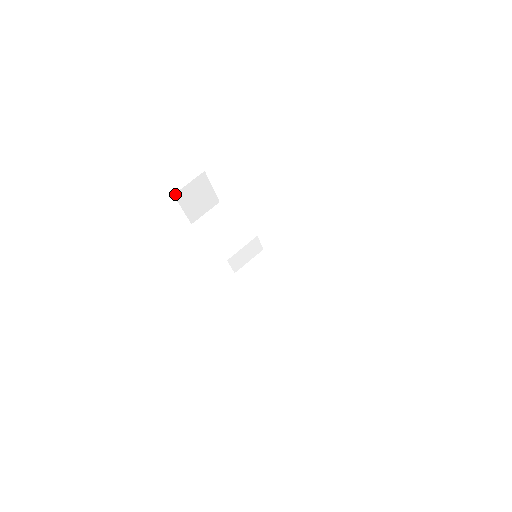
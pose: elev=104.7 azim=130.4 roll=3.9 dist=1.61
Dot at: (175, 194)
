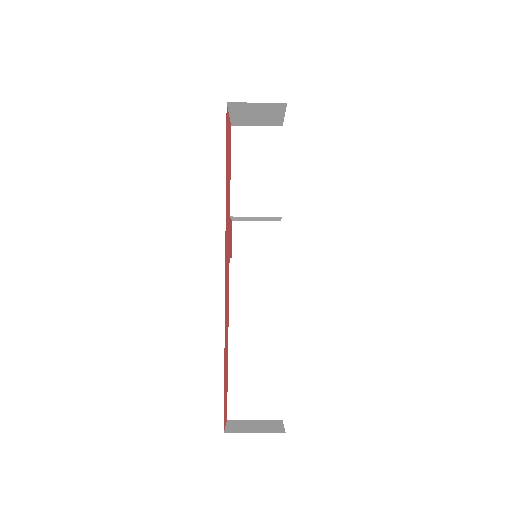
Dot at: (230, 102)
